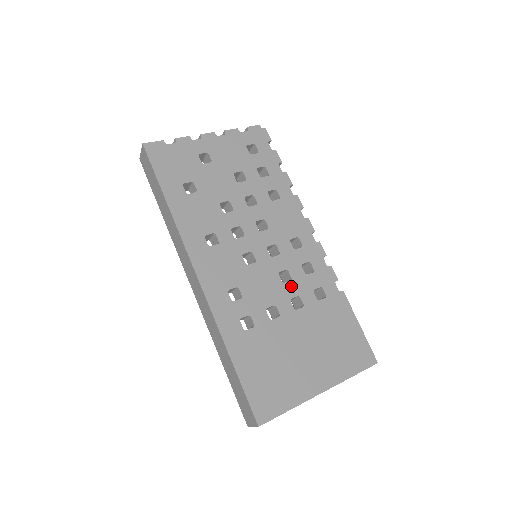
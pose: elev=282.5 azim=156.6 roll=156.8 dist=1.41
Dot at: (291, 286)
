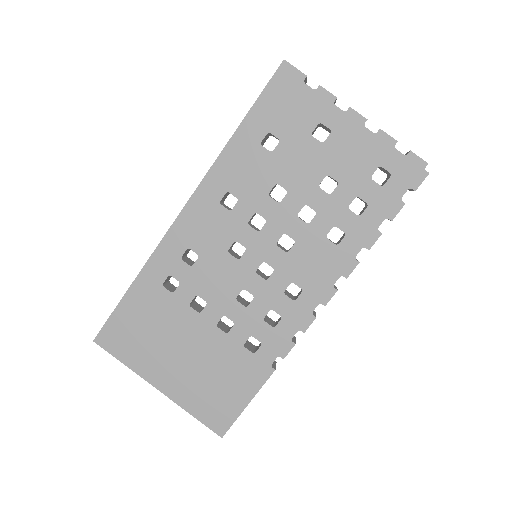
Dot at: (239, 309)
